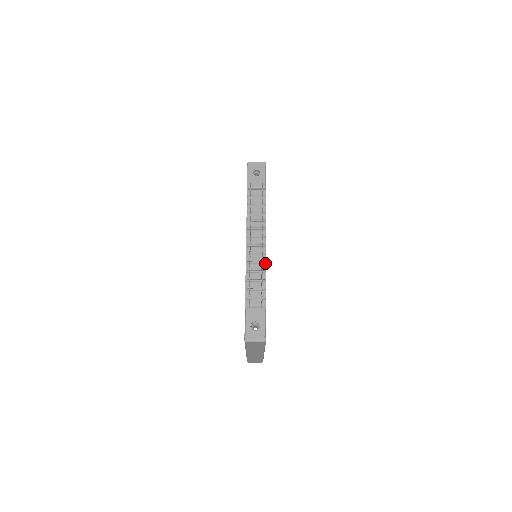
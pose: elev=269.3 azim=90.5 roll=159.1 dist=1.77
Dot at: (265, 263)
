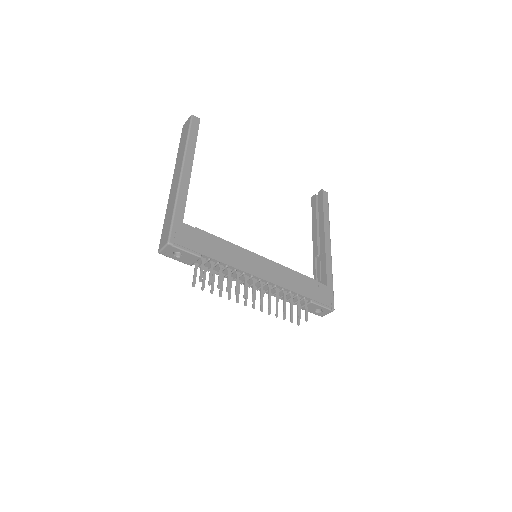
Dot at: (276, 286)
